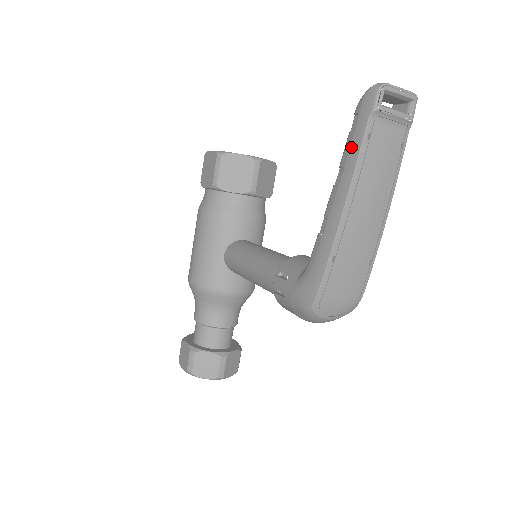
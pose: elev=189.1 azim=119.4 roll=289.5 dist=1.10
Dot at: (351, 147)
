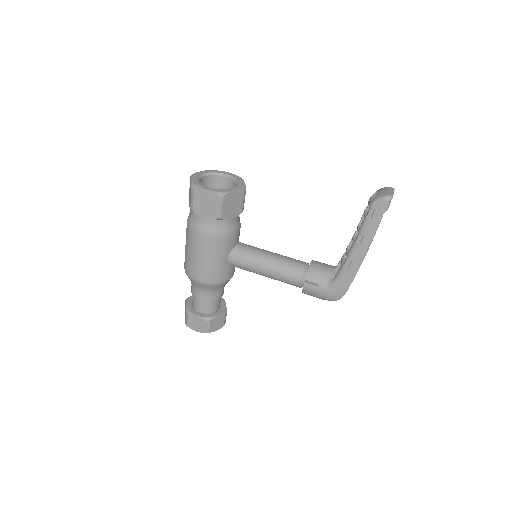
Dot at: (370, 227)
